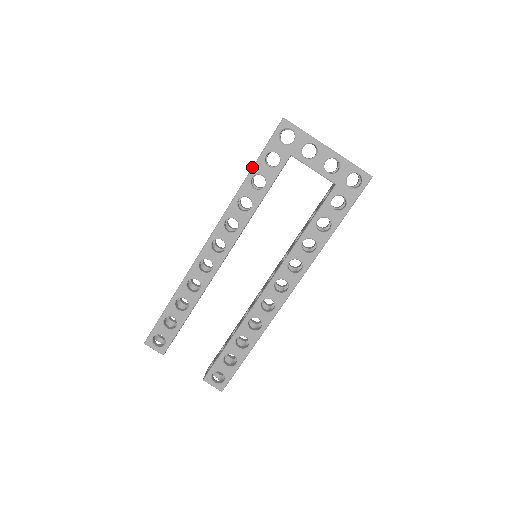
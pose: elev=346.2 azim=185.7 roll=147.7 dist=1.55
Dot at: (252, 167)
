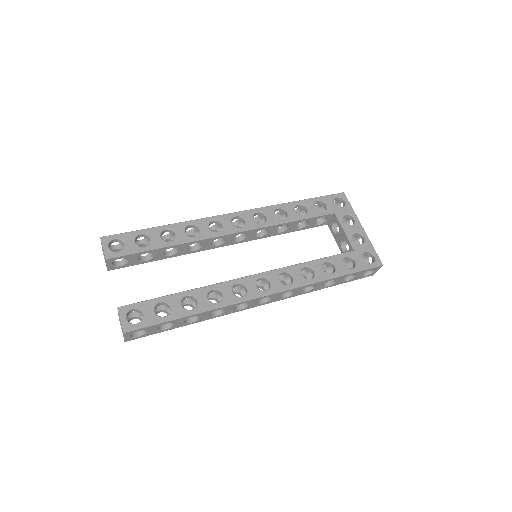
Dot at: (304, 199)
